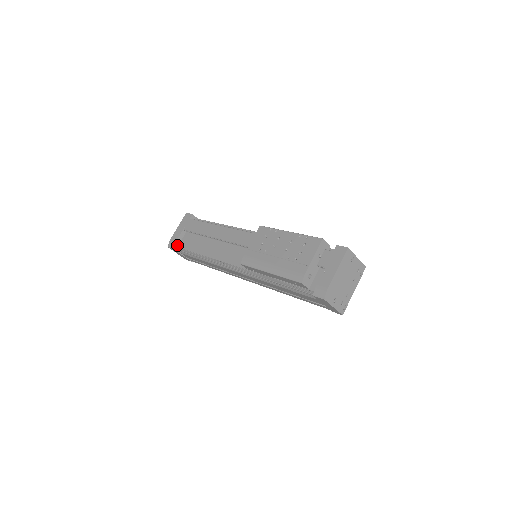
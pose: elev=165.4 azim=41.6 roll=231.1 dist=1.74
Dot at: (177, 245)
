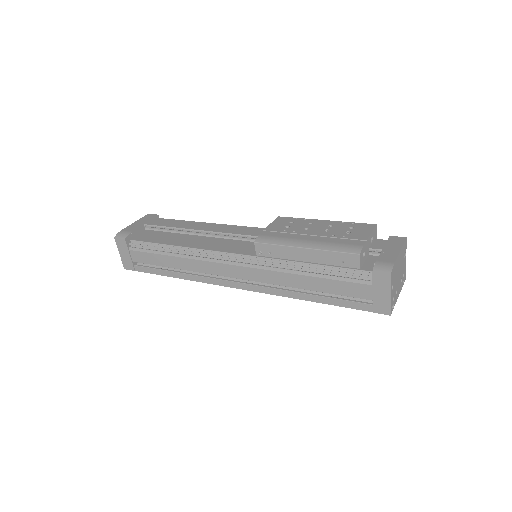
Dot at: (130, 237)
